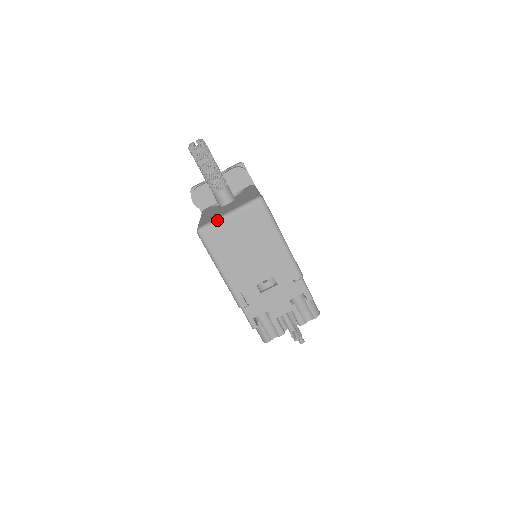
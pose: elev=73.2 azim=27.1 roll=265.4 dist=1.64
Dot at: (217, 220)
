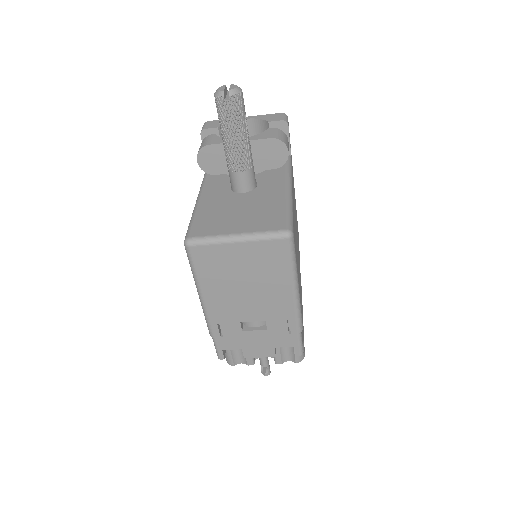
Dot at: (217, 240)
